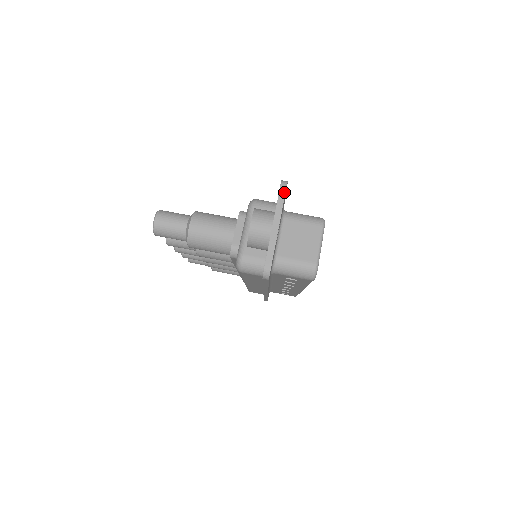
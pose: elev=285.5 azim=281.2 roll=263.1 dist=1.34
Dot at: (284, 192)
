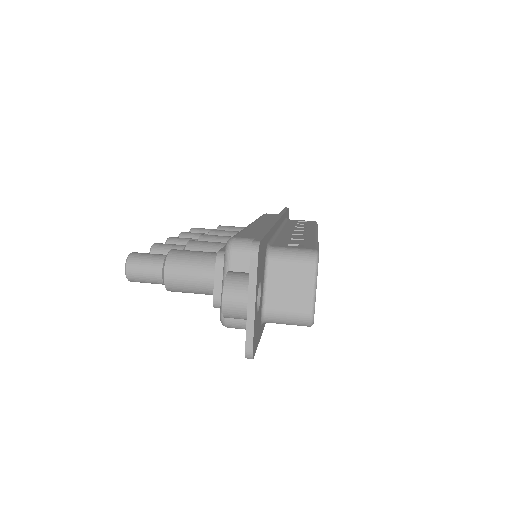
Dot at: (256, 261)
